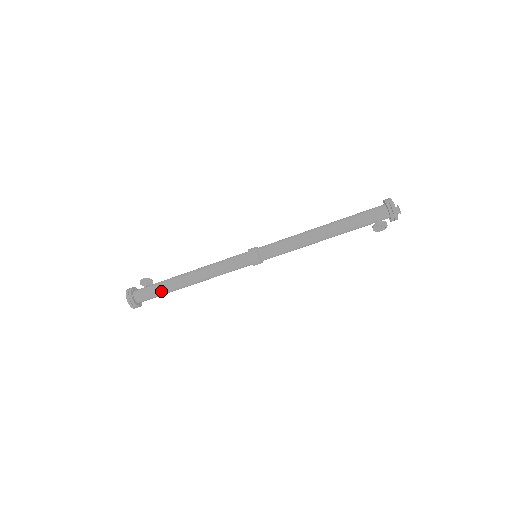
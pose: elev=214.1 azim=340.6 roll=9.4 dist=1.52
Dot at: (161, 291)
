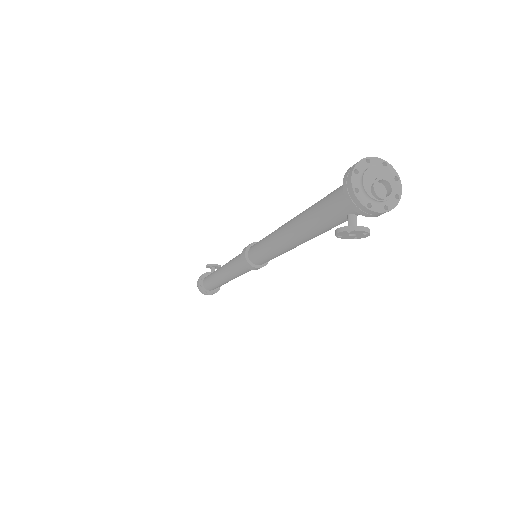
Dot at: (213, 285)
